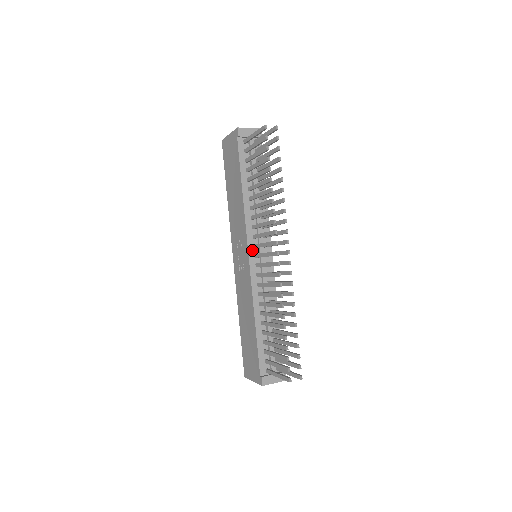
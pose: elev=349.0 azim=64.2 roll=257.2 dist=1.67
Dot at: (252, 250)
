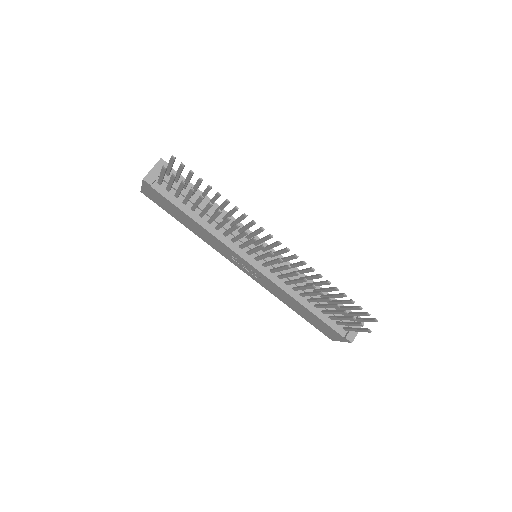
Dot at: (249, 258)
